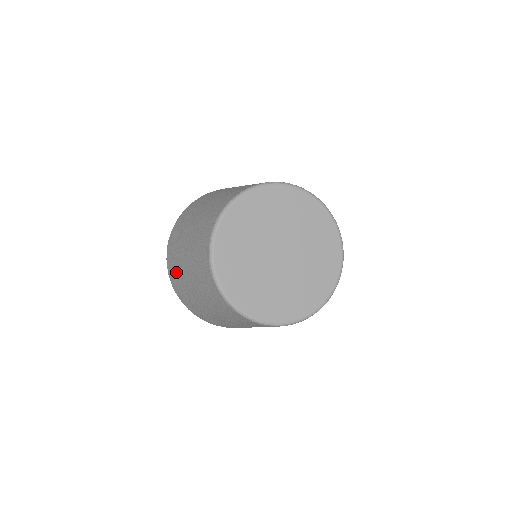
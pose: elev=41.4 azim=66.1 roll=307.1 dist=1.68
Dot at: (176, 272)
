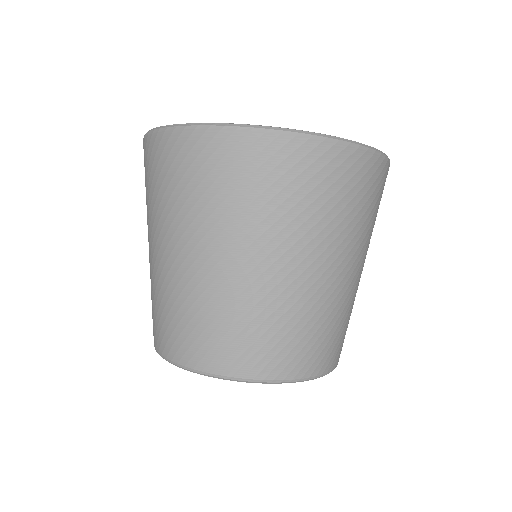
Dot at: occluded
